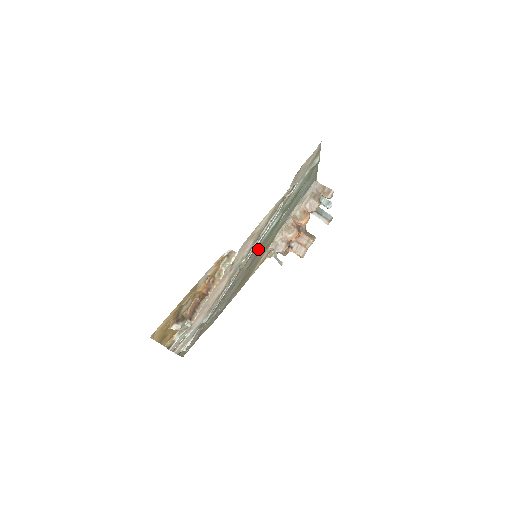
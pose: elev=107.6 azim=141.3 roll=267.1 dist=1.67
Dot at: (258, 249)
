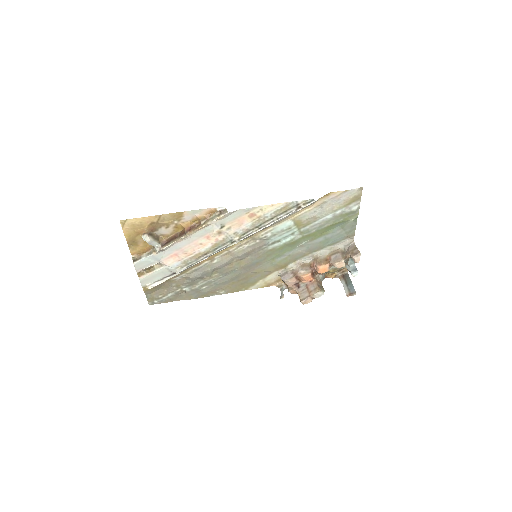
Dot at: (263, 254)
